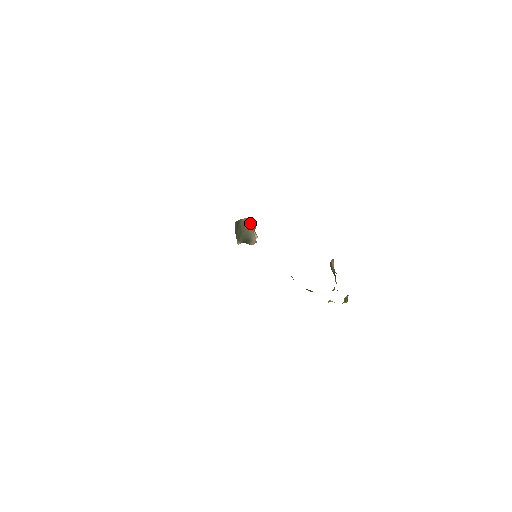
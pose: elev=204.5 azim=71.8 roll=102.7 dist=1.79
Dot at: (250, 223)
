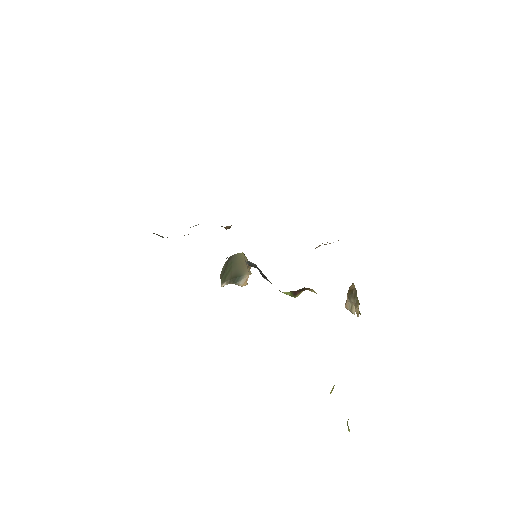
Dot at: (245, 258)
